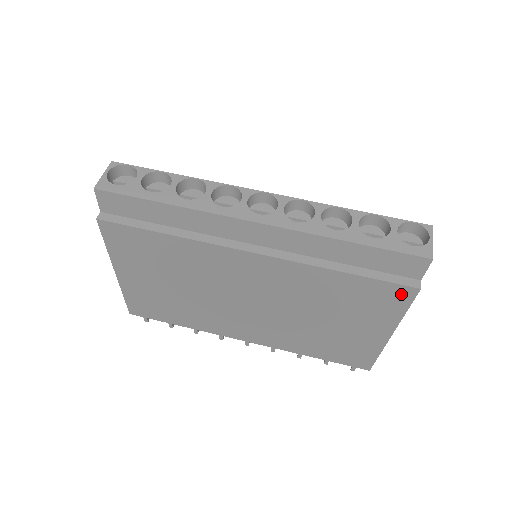
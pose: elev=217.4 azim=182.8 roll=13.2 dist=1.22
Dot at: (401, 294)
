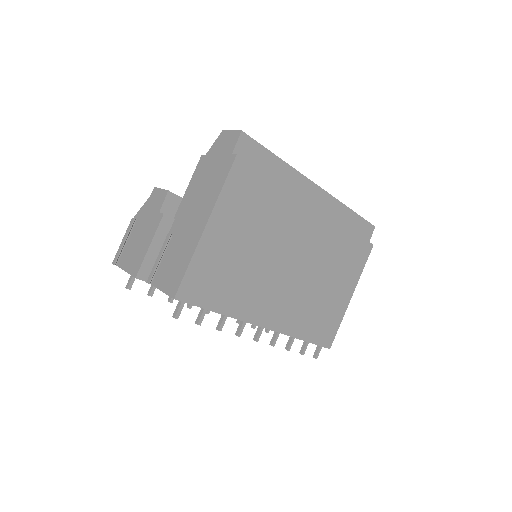
Dot at: (366, 250)
